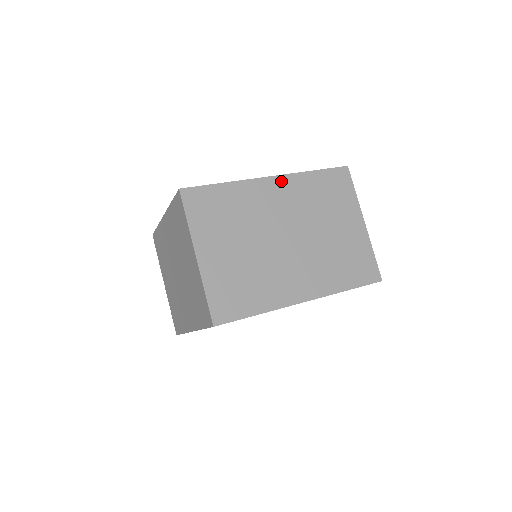
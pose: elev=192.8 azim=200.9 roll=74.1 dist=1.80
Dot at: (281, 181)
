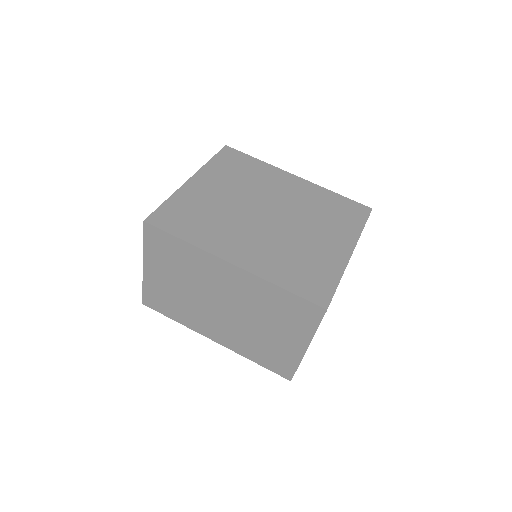
Dot at: (240, 273)
